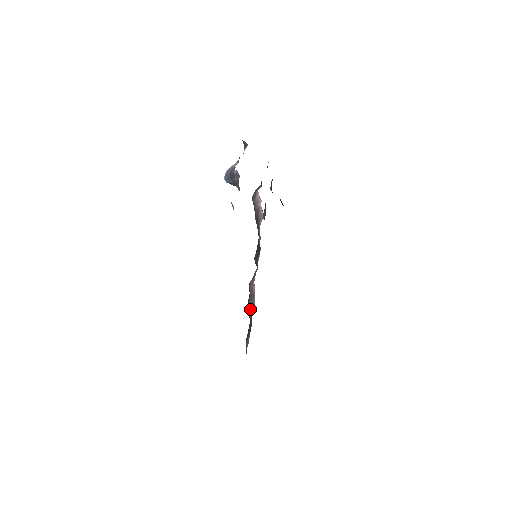
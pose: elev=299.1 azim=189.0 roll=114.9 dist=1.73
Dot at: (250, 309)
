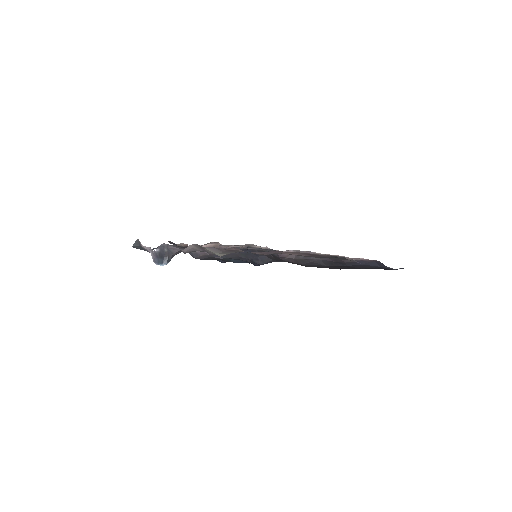
Dot at: (310, 257)
